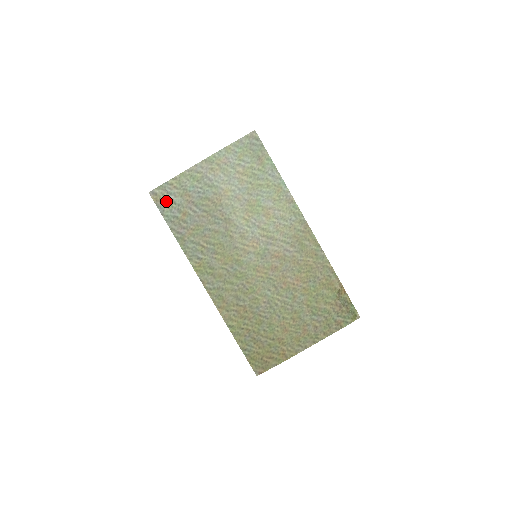
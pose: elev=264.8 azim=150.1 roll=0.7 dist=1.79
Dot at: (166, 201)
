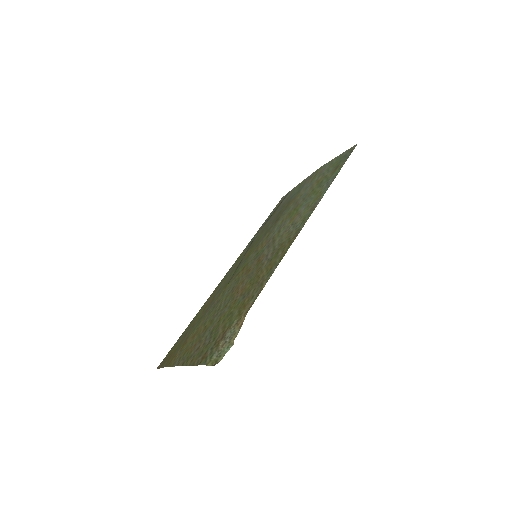
Dot at: (280, 203)
